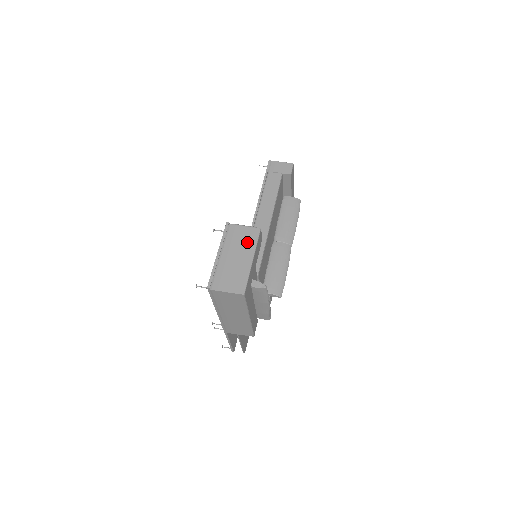
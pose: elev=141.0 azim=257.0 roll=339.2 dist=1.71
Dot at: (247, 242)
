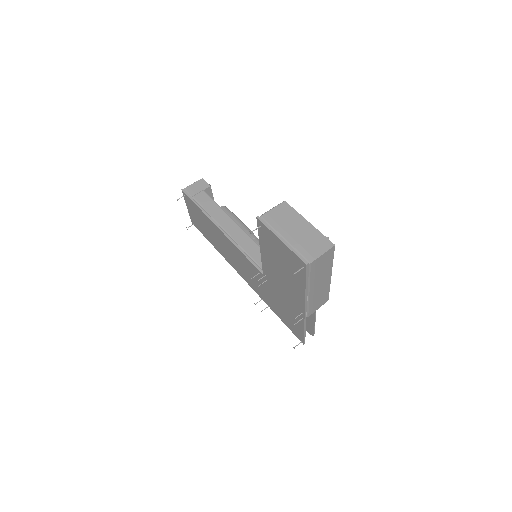
Dot at: (289, 216)
